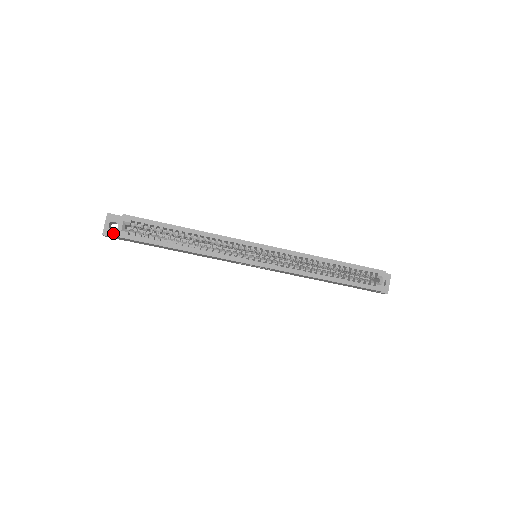
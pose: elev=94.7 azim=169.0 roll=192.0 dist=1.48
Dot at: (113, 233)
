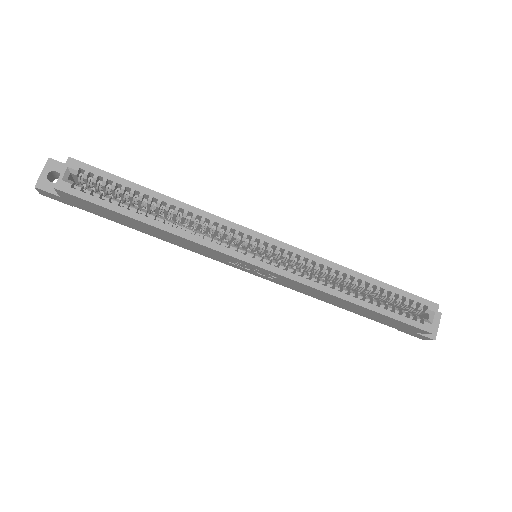
Dot at: (51, 187)
